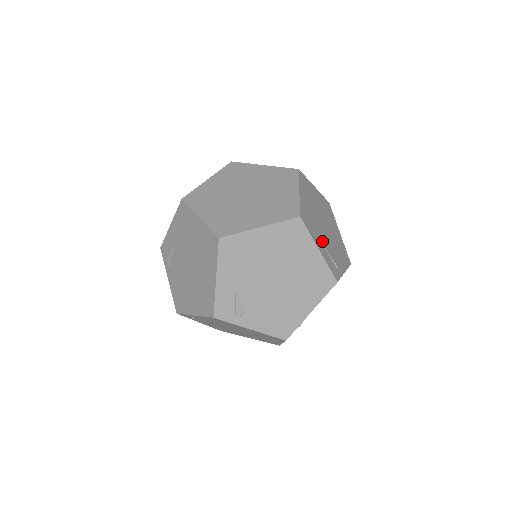
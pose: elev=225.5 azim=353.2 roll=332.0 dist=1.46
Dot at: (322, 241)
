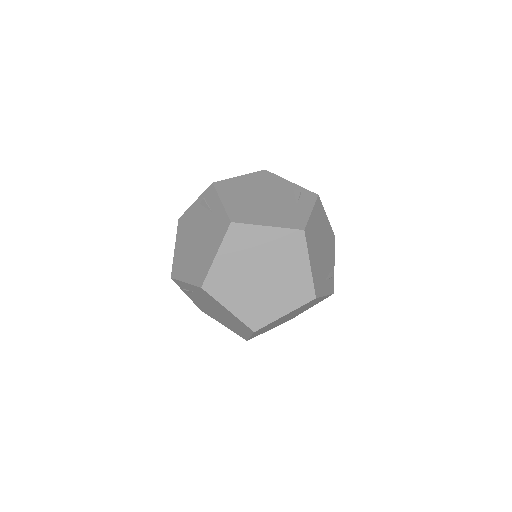
Dot at: occluded
